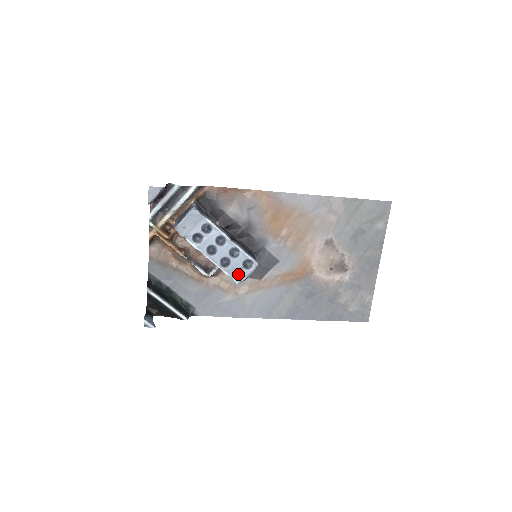
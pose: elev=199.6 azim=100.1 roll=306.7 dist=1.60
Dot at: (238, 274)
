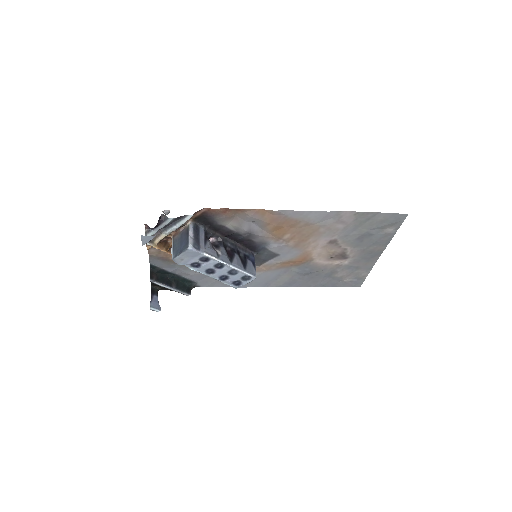
Dot at: (236, 283)
